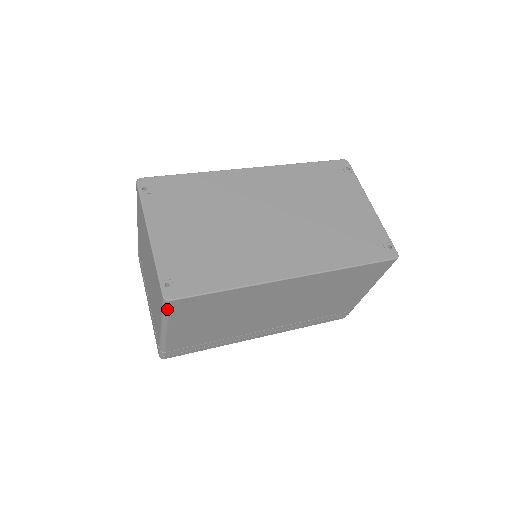
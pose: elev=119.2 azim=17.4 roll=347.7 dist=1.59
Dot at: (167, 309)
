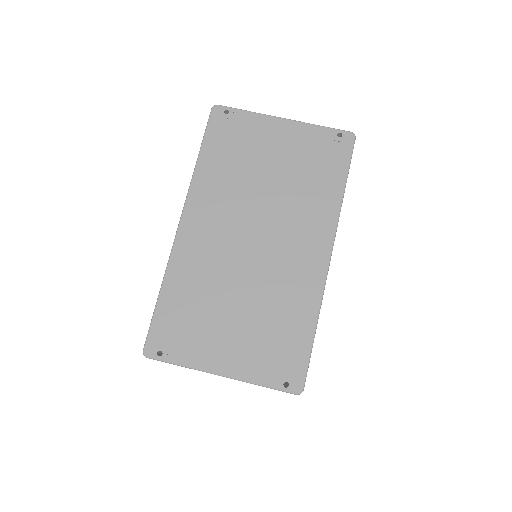
Dot at: occluded
